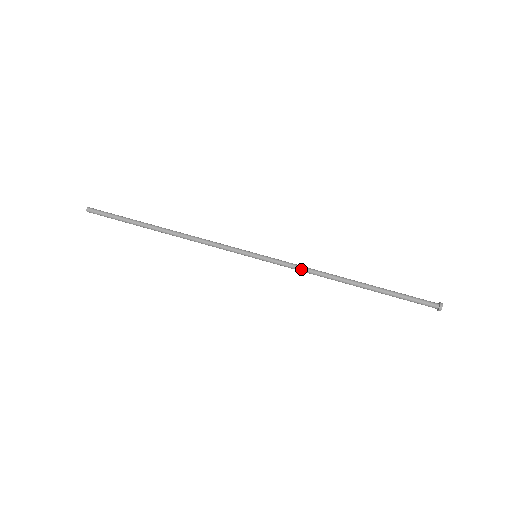
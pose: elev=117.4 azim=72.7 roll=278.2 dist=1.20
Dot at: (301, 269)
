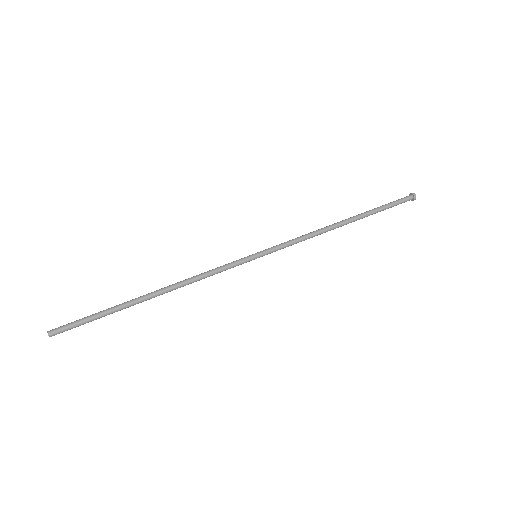
Dot at: (301, 240)
